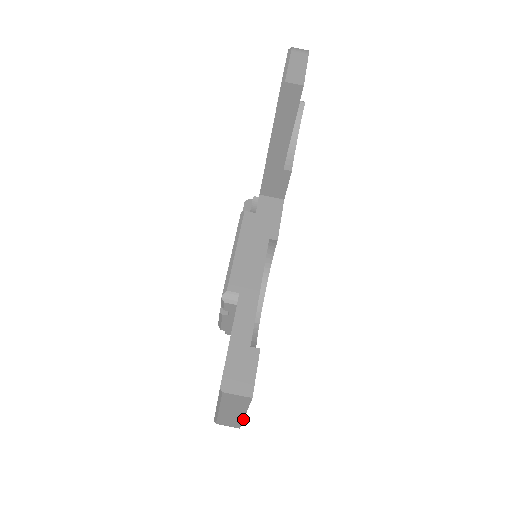
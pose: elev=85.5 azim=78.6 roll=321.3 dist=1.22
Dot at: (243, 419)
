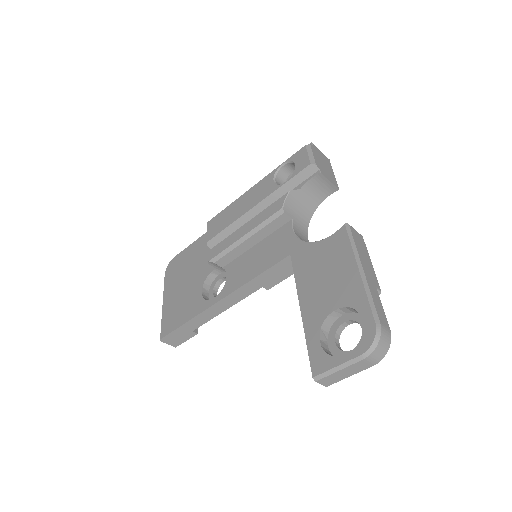
Dot at: occluded
